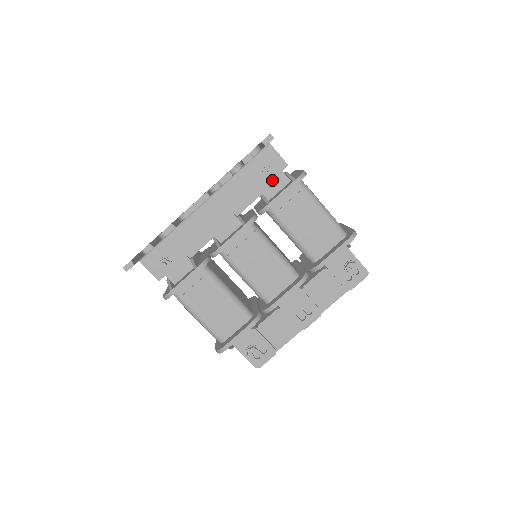
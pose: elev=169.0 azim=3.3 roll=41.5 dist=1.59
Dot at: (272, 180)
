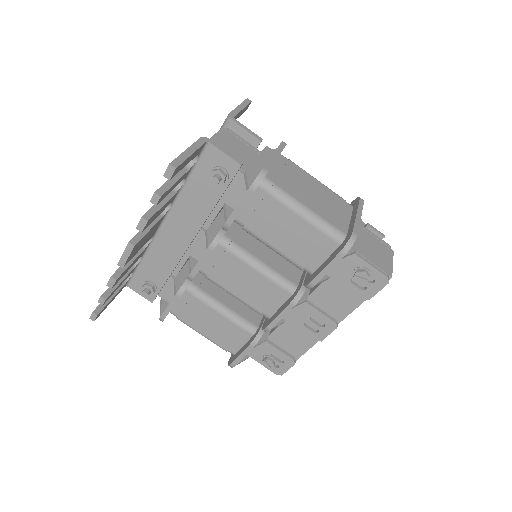
Dot at: (230, 184)
